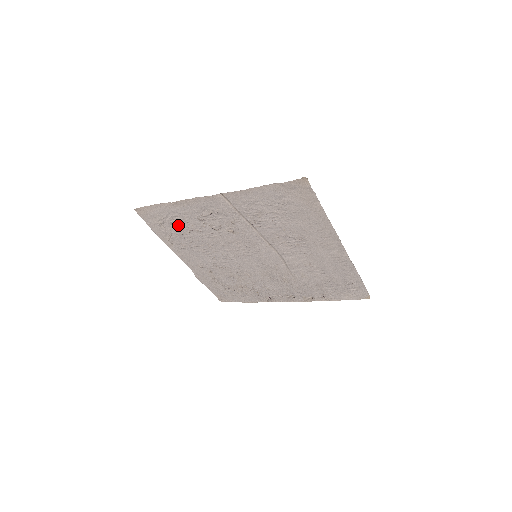
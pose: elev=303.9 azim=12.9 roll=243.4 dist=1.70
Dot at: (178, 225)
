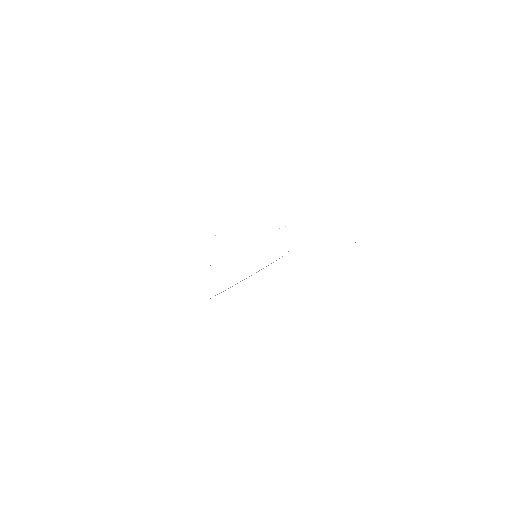
Dot at: occluded
